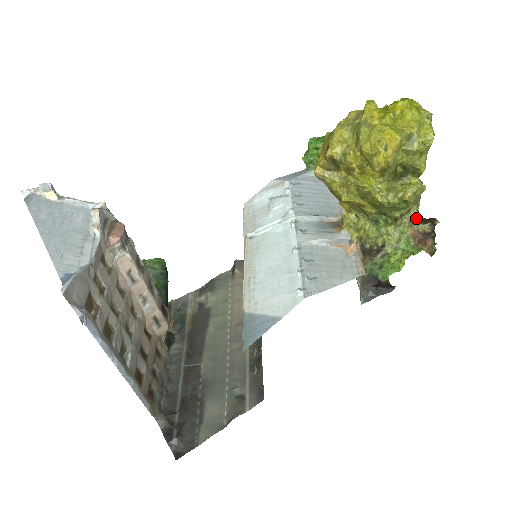
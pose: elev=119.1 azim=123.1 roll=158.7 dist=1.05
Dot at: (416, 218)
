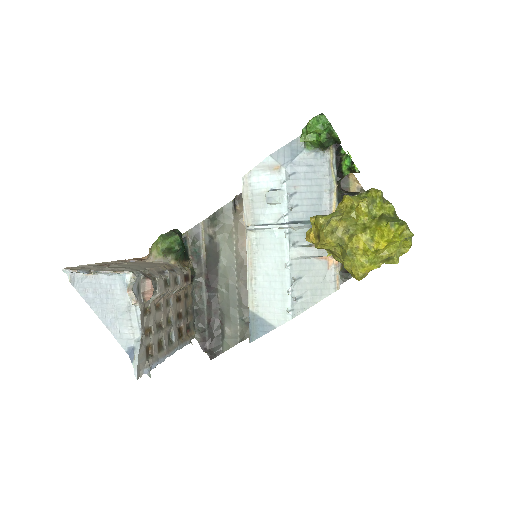
Dot at: occluded
